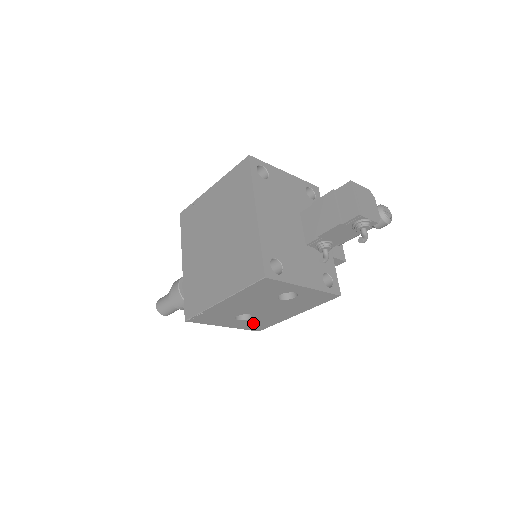
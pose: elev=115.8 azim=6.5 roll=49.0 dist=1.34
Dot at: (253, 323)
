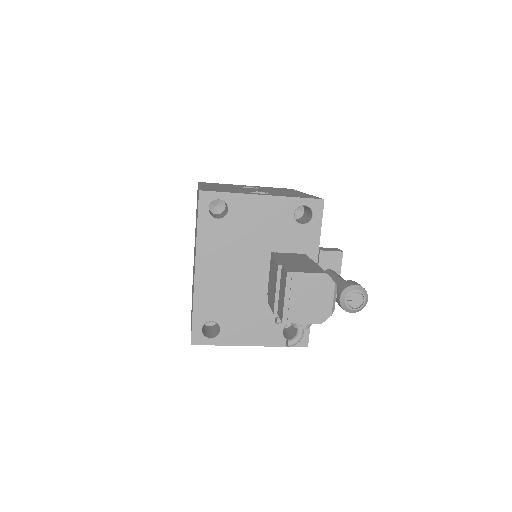
Dot at: occluded
